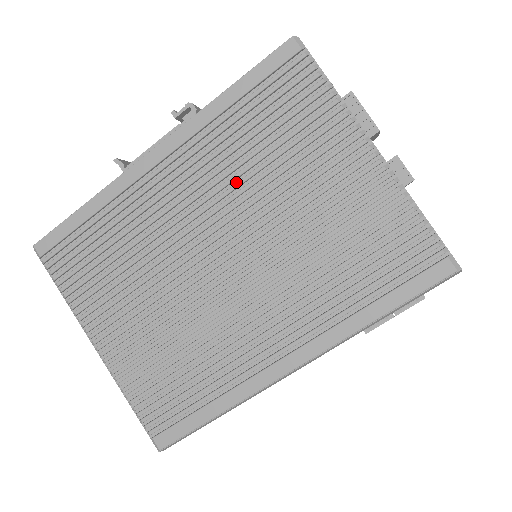
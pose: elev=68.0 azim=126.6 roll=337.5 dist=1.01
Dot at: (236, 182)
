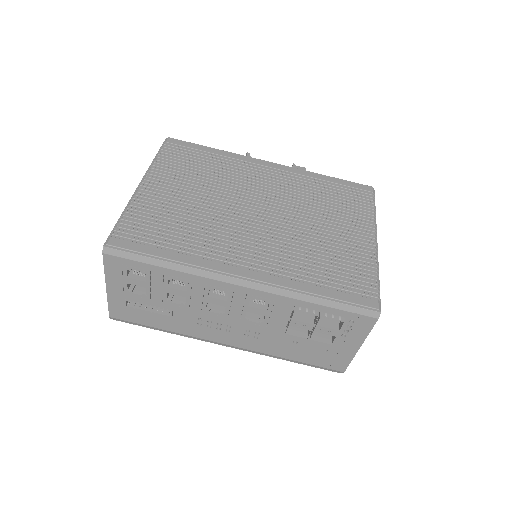
Dot at: (297, 200)
